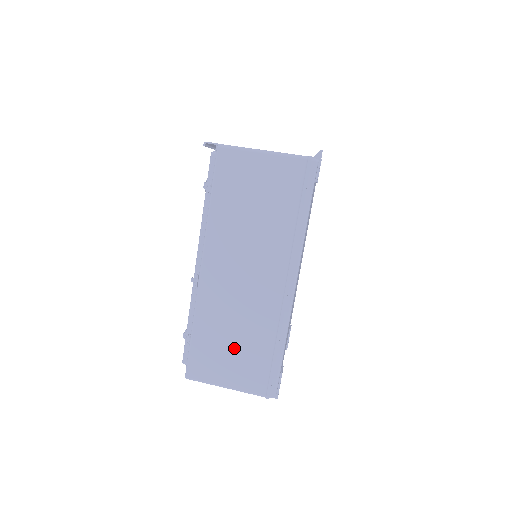
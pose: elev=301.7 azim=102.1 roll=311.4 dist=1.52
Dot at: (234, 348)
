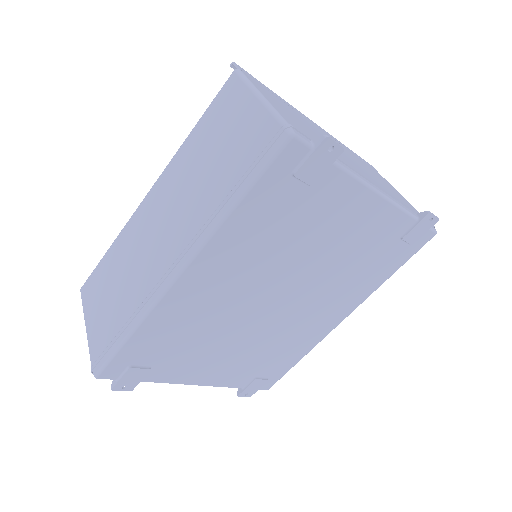
Dot at: (111, 294)
